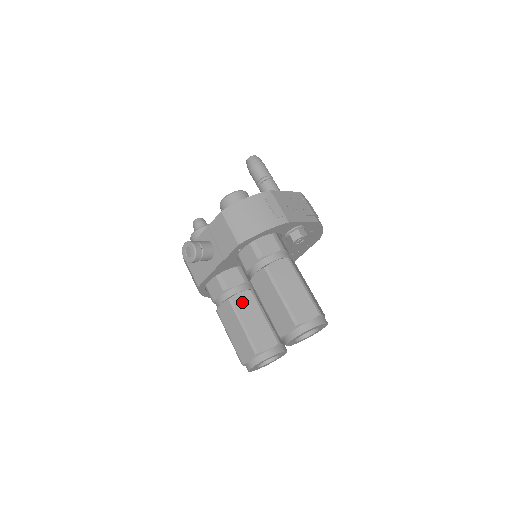
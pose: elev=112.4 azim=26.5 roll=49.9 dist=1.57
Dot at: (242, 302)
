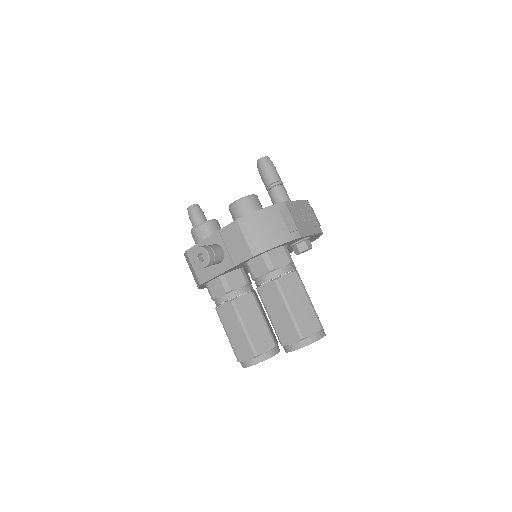
Dot at: (244, 305)
